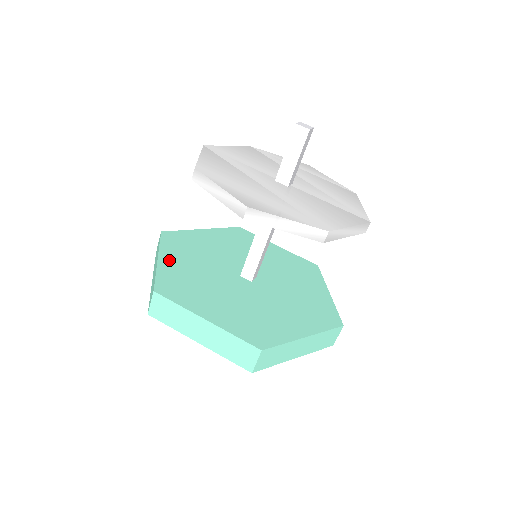
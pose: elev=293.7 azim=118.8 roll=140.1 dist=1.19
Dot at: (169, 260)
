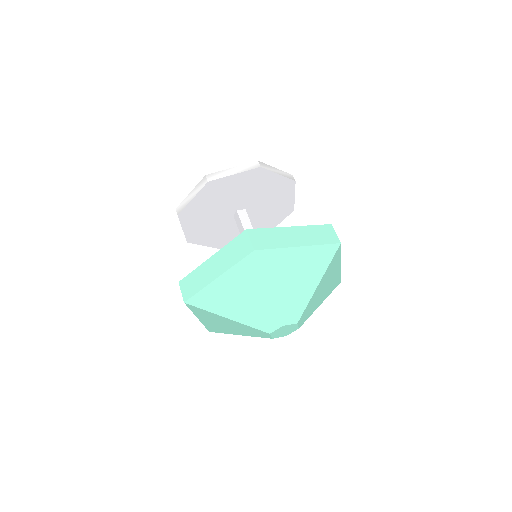
Dot at: occluded
